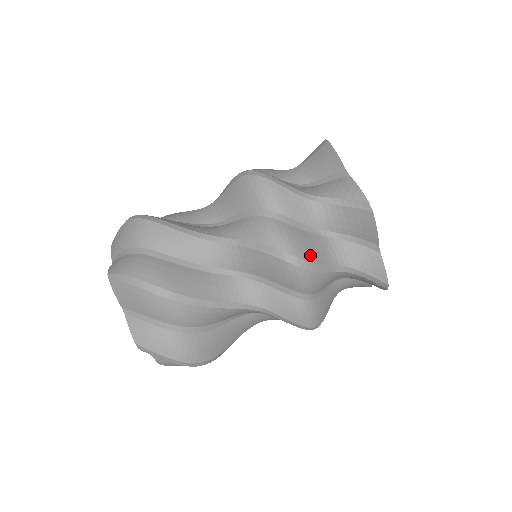
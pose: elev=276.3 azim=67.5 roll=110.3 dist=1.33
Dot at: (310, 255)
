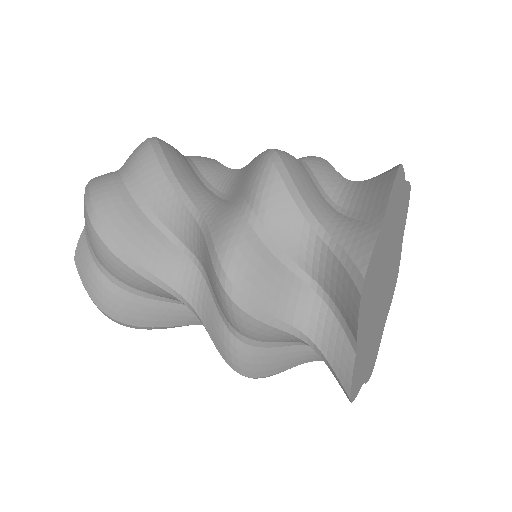
Dot at: (257, 292)
